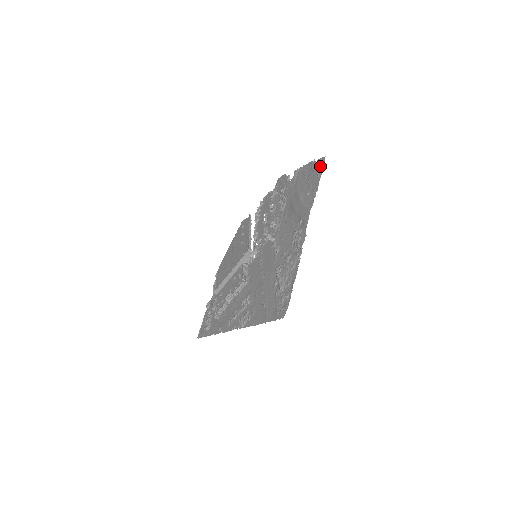
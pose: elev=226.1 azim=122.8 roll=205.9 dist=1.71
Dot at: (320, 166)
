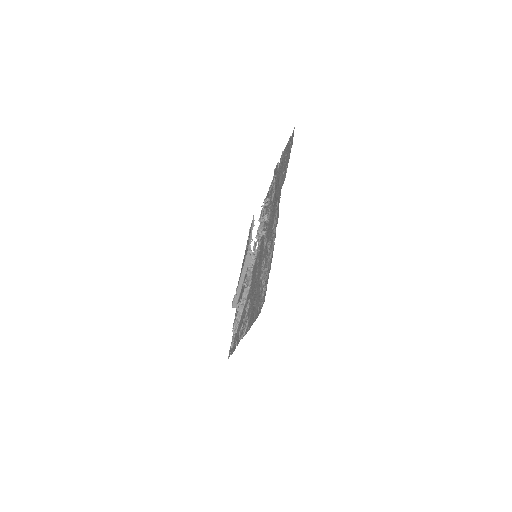
Dot at: (292, 139)
